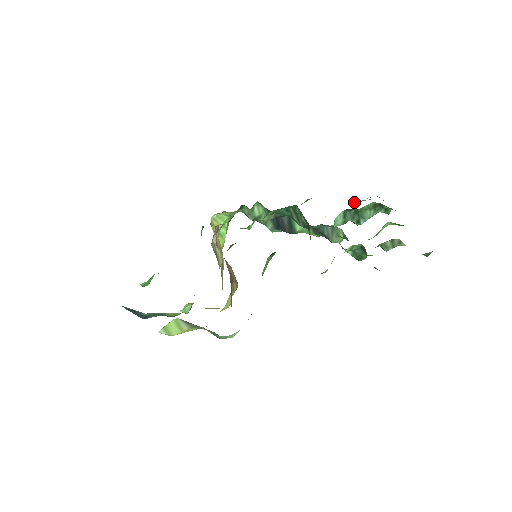
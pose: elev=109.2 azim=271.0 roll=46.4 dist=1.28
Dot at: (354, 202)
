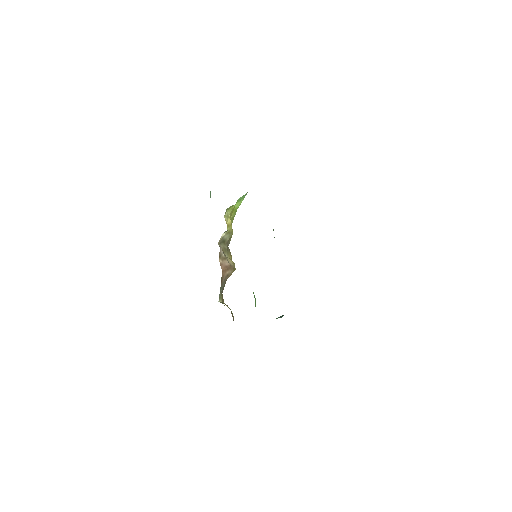
Dot at: occluded
